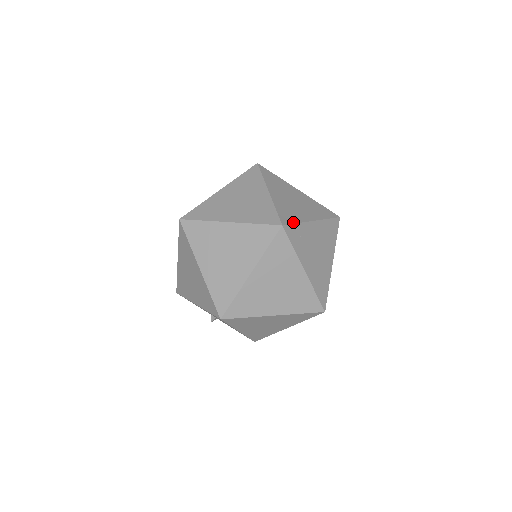
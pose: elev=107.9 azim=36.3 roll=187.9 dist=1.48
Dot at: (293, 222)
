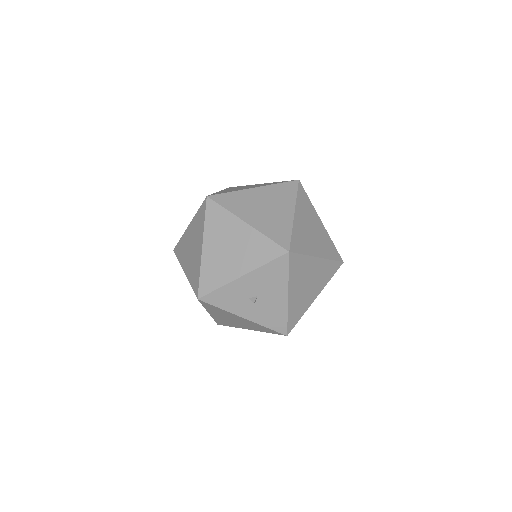
Dot at: occluded
